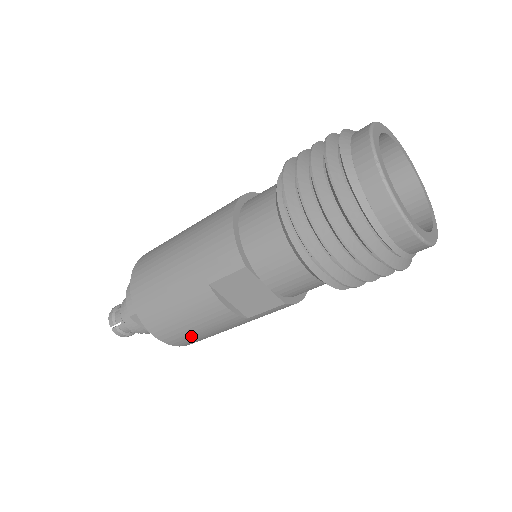
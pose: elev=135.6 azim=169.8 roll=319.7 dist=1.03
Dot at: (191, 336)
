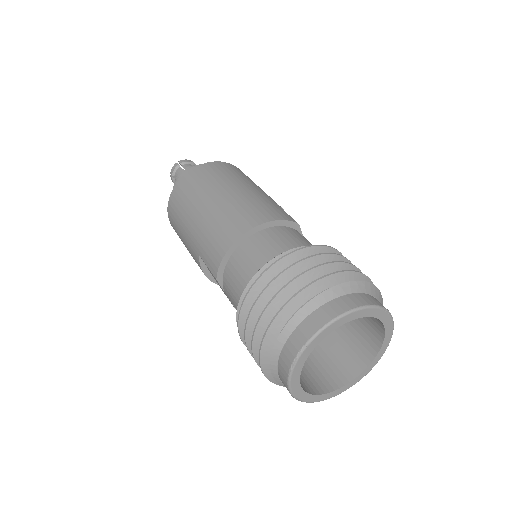
Dot at: occluded
